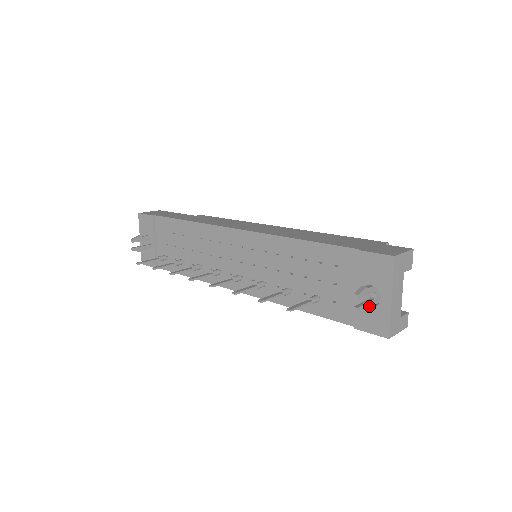
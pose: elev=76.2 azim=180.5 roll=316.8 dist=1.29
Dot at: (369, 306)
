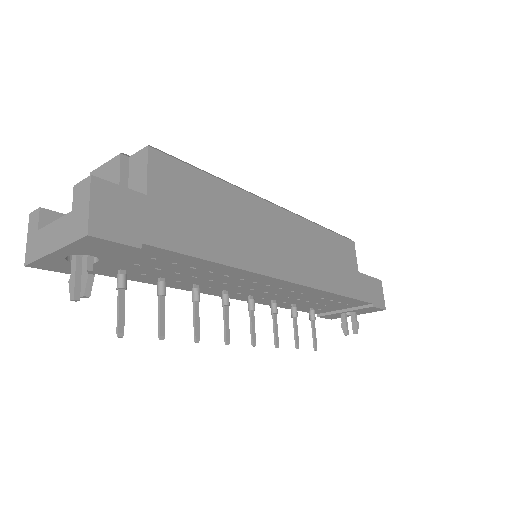
Dot at: (344, 319)
